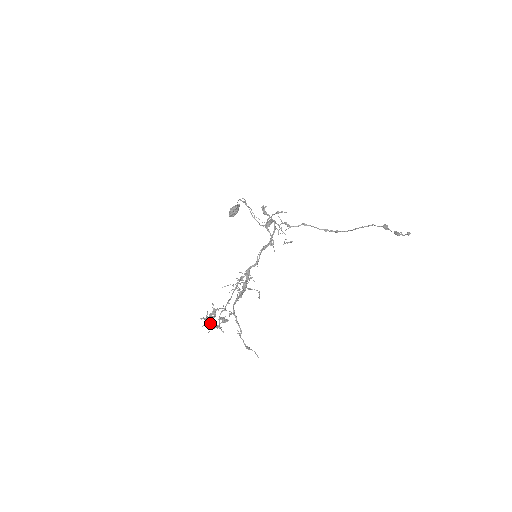
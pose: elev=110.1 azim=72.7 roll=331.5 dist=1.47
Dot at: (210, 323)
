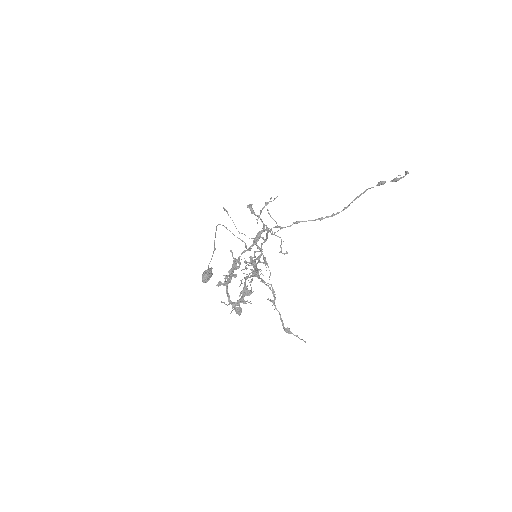
Dot at: (229, 300)
